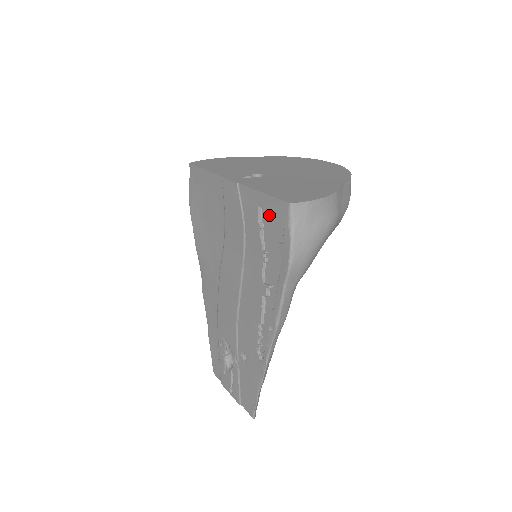
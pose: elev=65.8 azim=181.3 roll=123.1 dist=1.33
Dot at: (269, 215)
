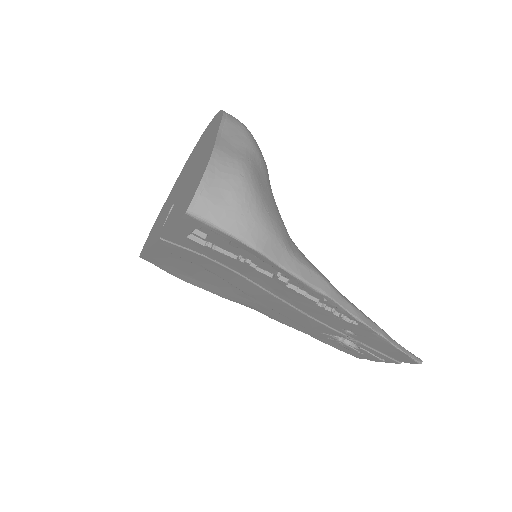
Dot at: (198, 234)
